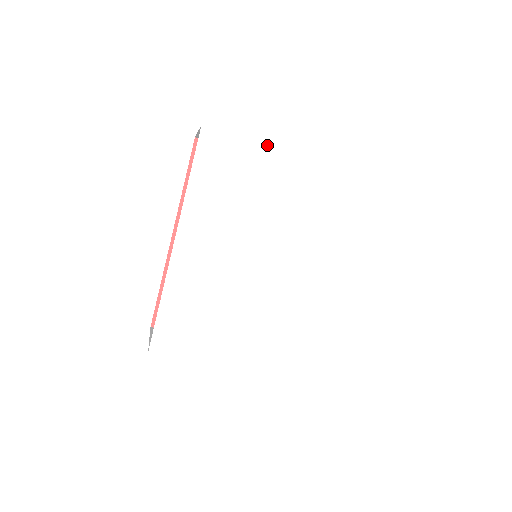
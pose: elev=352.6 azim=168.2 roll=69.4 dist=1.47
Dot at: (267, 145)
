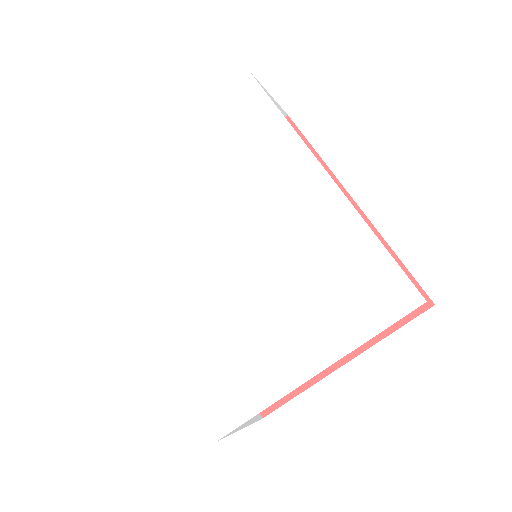
Dot at: (148, 167)
